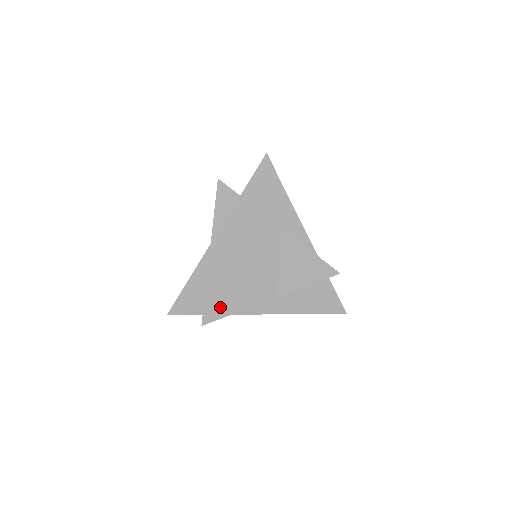
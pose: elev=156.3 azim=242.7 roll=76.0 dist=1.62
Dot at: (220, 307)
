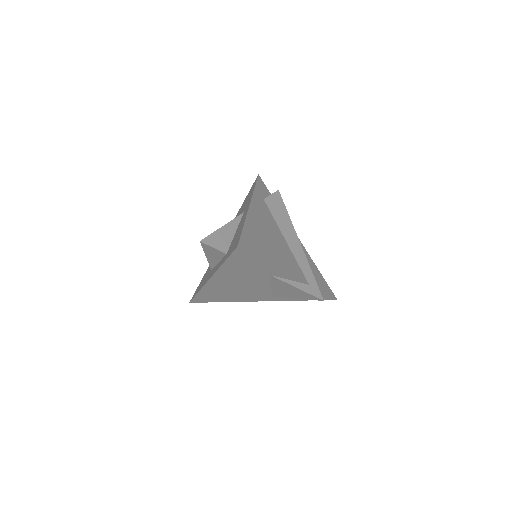
Dot at: (228, 300)
